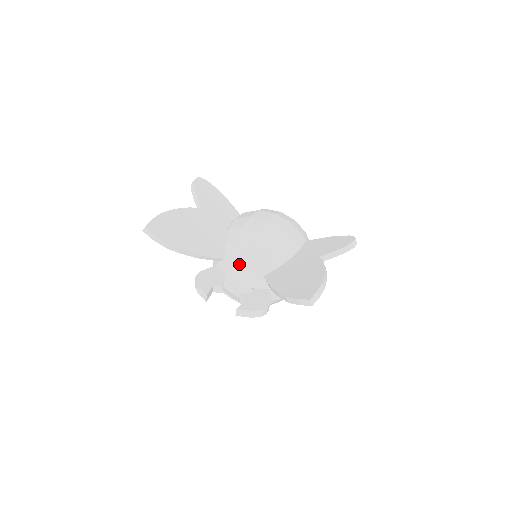
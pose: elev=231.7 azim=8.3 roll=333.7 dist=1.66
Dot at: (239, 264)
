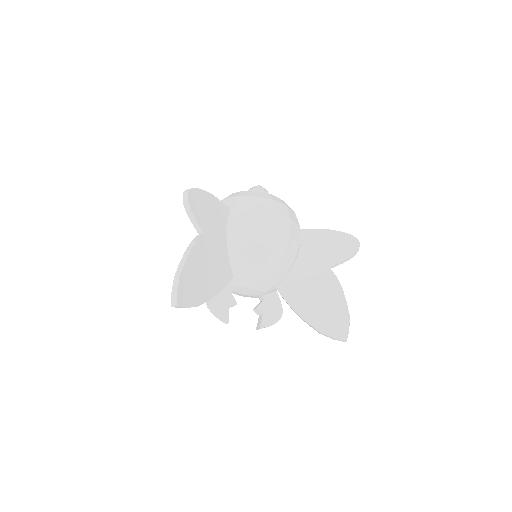
Dot at: (251, 282)
